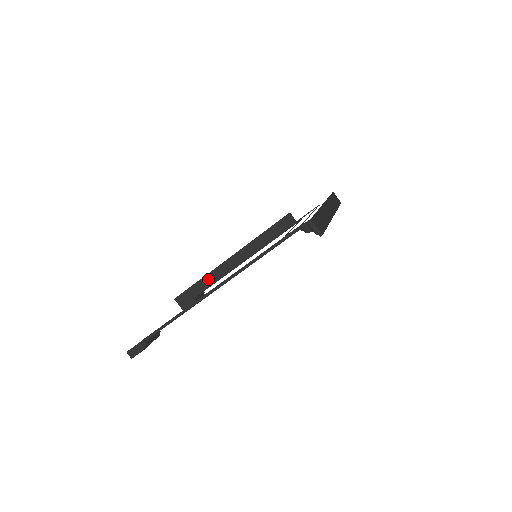
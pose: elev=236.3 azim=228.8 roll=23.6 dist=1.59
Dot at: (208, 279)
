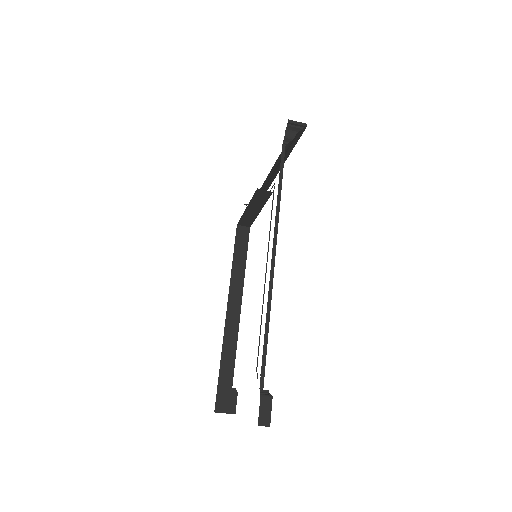
Dot at: (227, 352)
